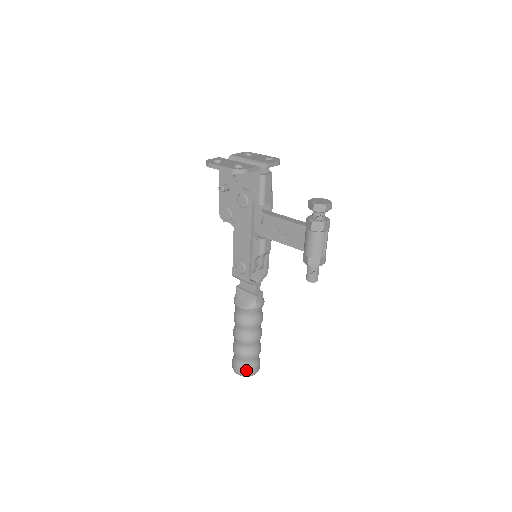
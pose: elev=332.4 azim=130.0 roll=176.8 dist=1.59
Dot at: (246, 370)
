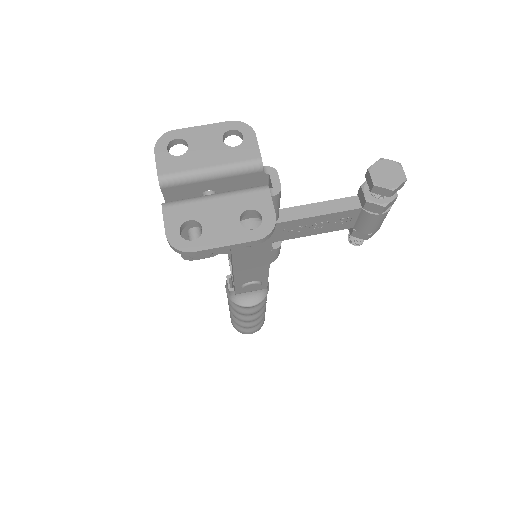
Dot at: (261, 326)
